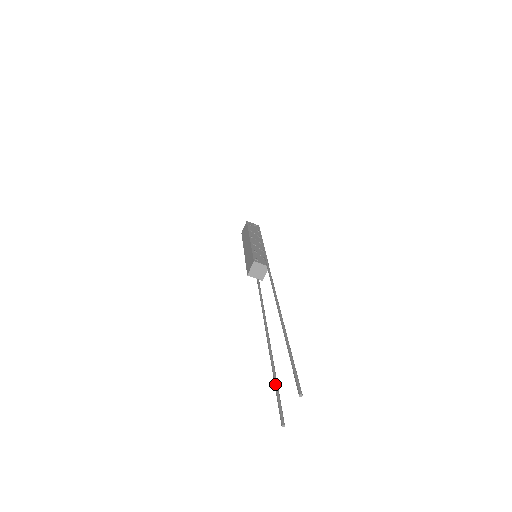
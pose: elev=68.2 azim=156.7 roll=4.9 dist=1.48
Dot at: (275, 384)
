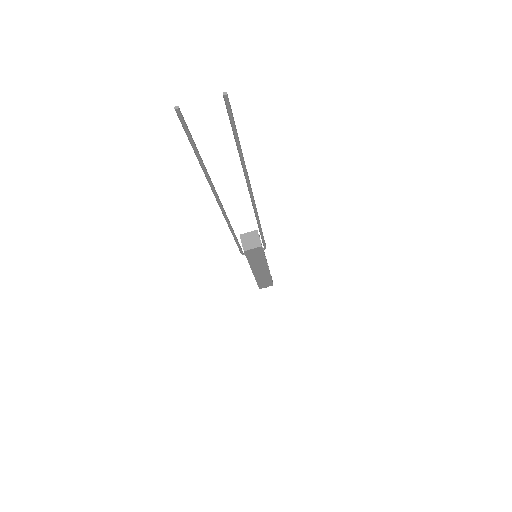
Dot at: occluded
